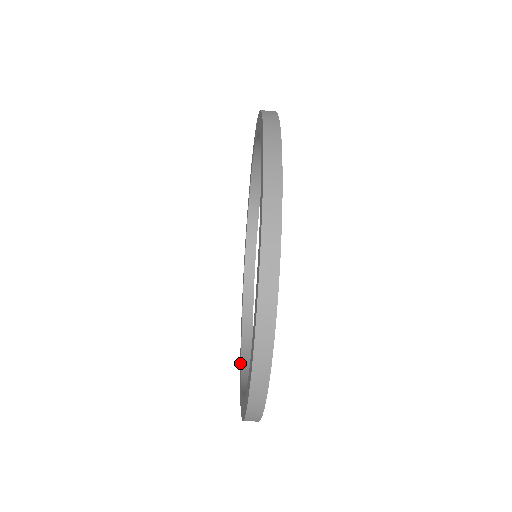
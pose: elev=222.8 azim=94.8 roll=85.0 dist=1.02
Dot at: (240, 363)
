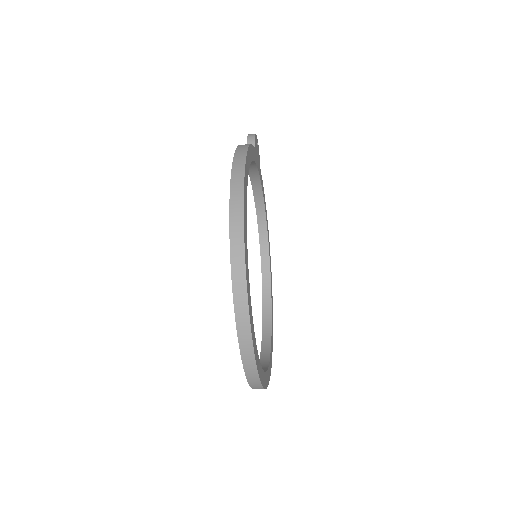
Dot at: occluded
